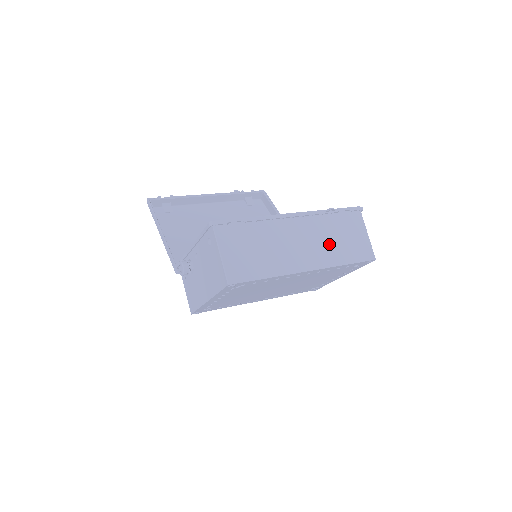
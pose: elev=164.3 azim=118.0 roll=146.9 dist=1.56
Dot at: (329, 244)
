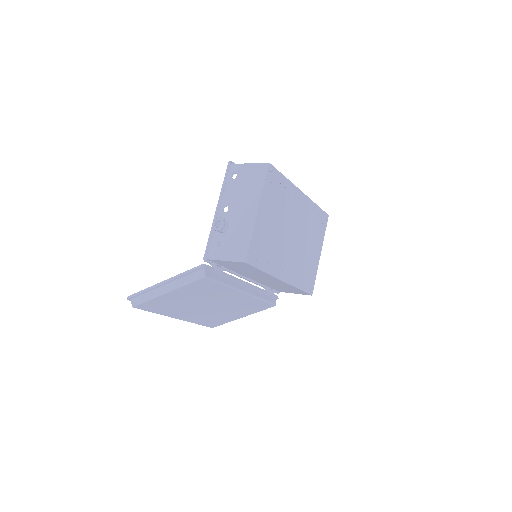
Dot at: occluded
